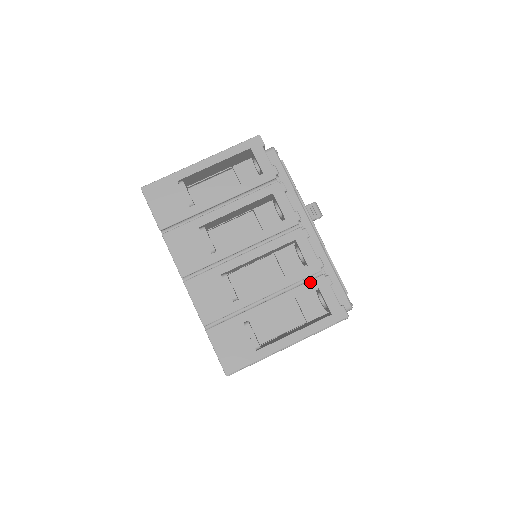
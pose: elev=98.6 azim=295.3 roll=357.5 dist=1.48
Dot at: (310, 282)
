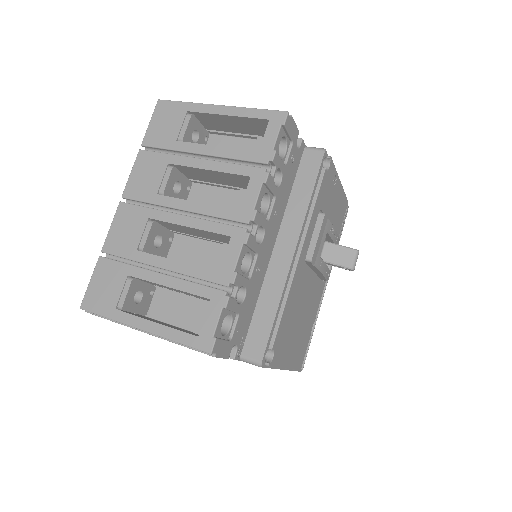
Dot at: (208, 288)
